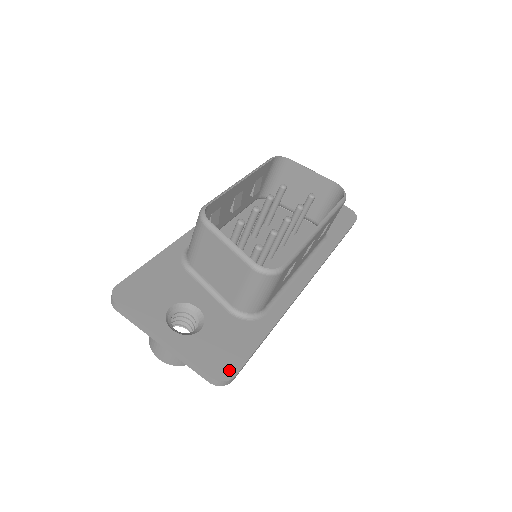
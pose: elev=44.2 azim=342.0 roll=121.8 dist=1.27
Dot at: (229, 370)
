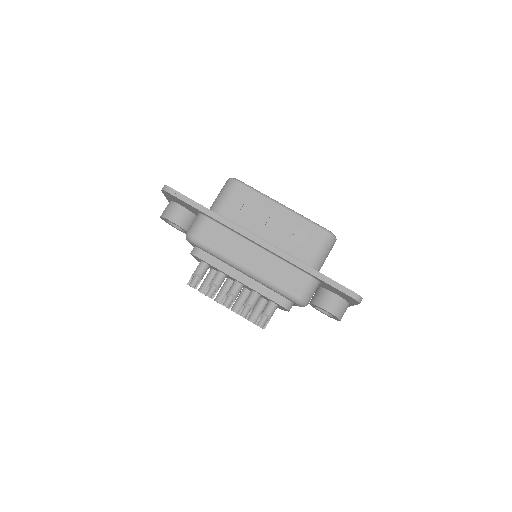
Dot at: occluded
